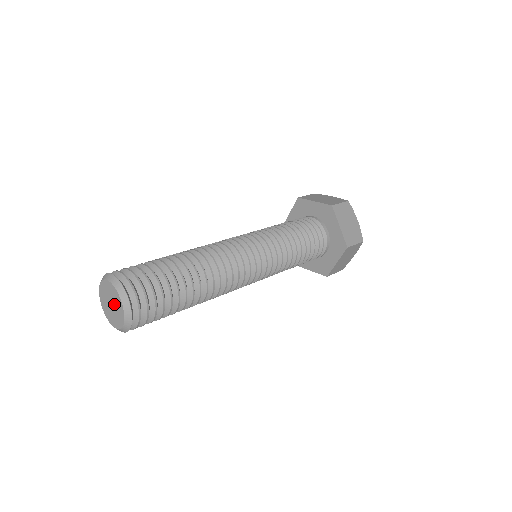
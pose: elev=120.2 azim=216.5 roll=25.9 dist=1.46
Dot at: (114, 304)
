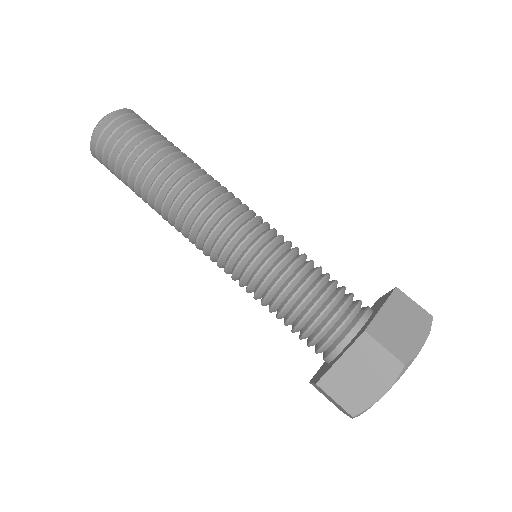
Dot at: occluded
